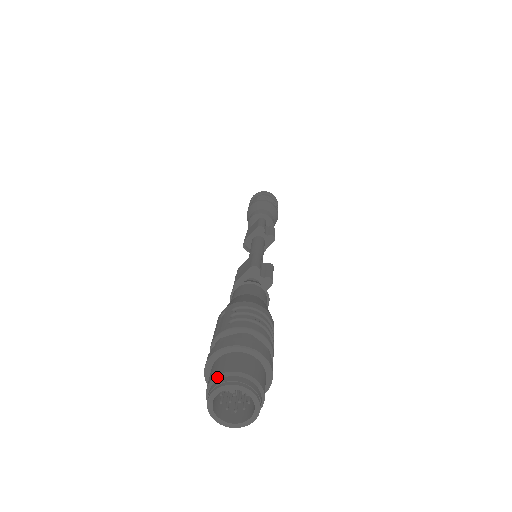
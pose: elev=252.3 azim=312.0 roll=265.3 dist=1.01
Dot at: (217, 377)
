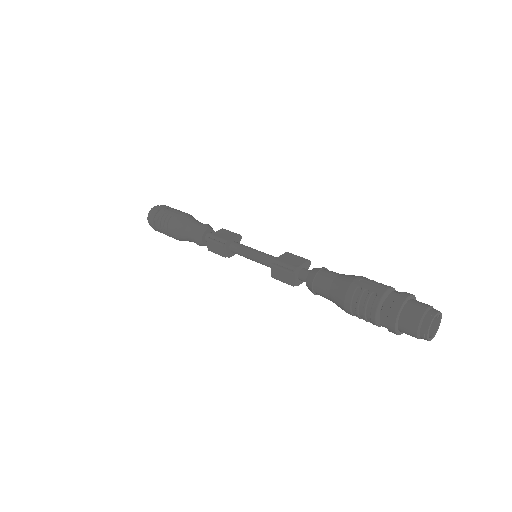
Dot at: (430, 307)
